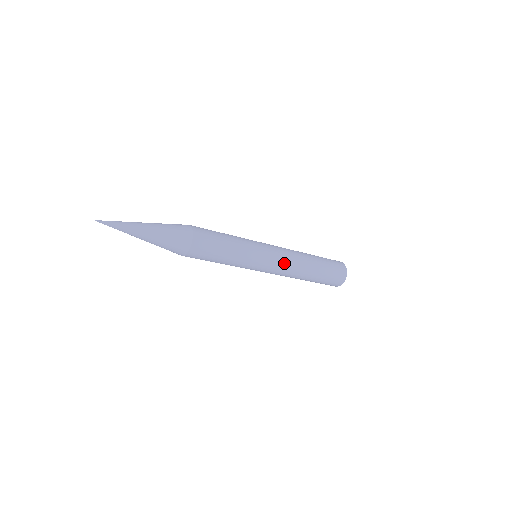
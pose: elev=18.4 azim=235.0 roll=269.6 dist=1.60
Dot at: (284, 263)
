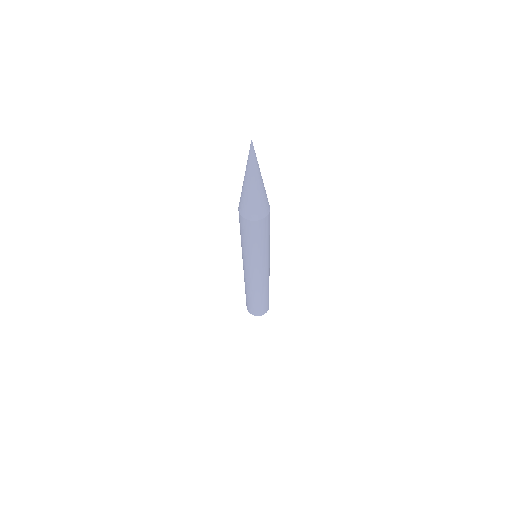
Dot at: (266, 276)
